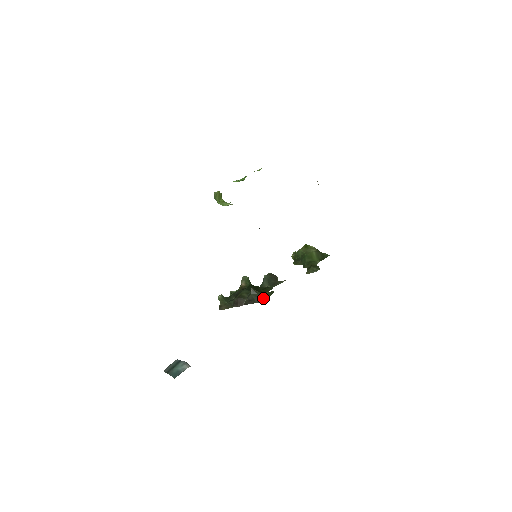
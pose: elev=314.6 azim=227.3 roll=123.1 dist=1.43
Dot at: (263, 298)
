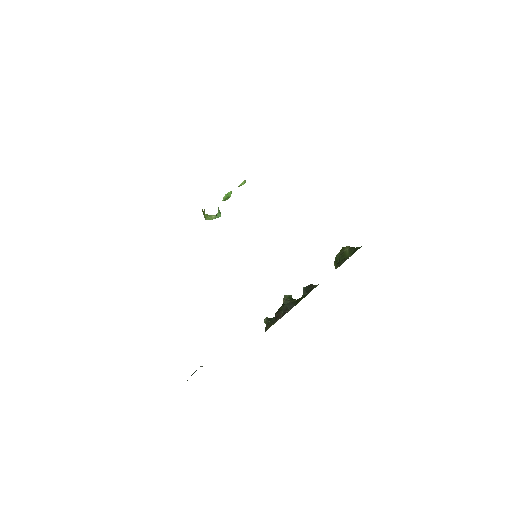
Dot at: (295, 304)
